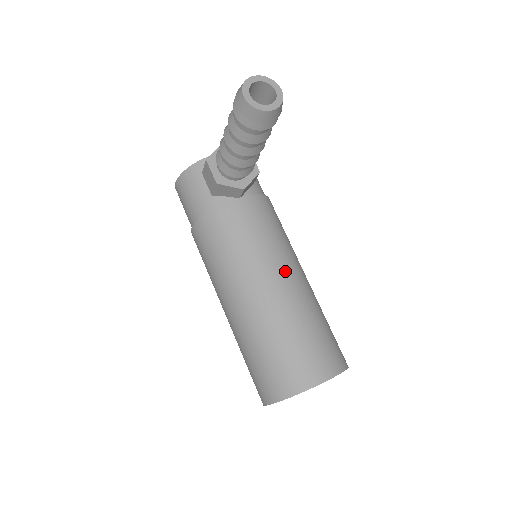
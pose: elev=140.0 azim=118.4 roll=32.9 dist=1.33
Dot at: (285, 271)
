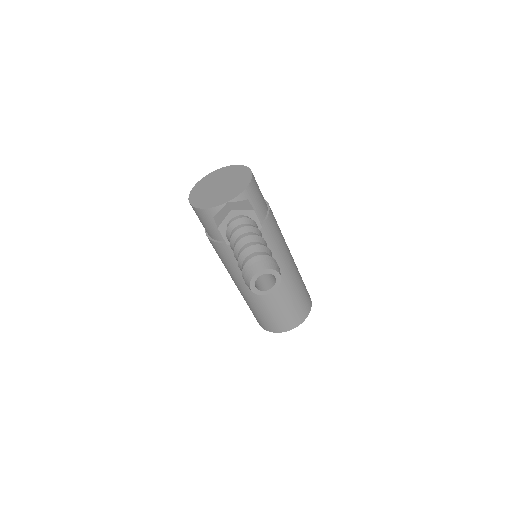
Dot at: occluded
